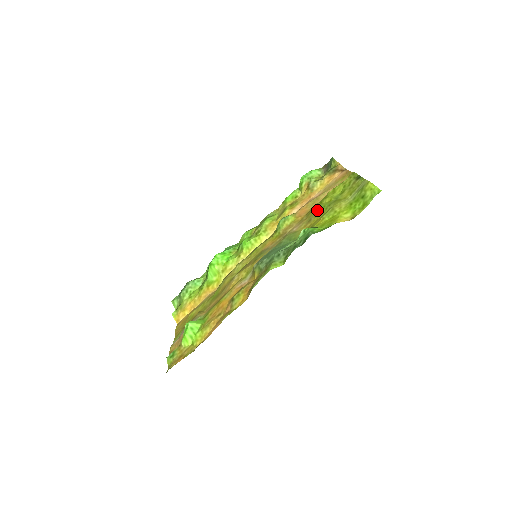
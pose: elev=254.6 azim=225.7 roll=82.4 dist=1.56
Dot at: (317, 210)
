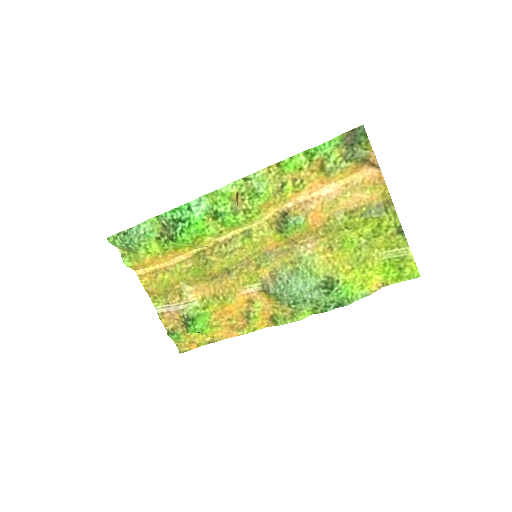
Dot at: (342, 239)
